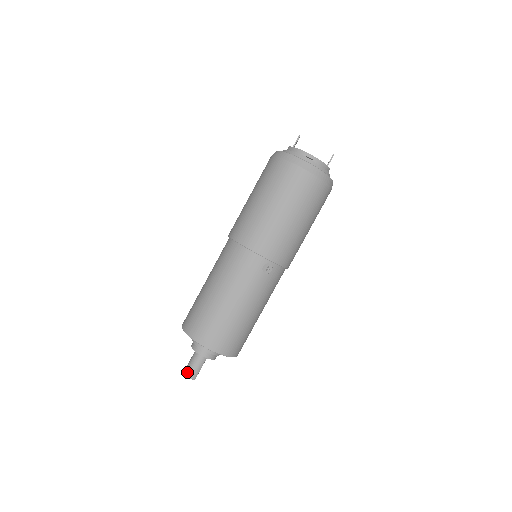
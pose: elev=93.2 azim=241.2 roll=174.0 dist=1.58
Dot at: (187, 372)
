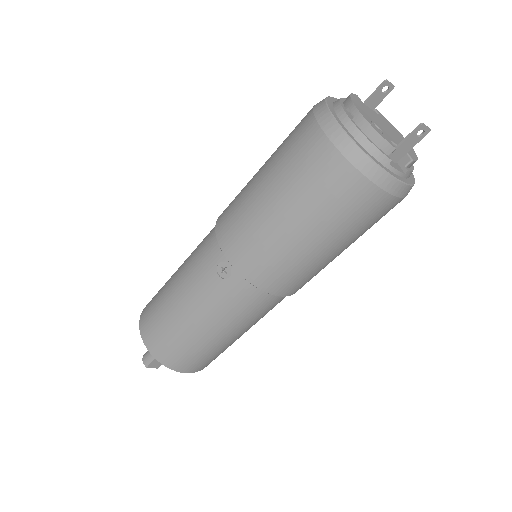
Dot at: (145, 353)
